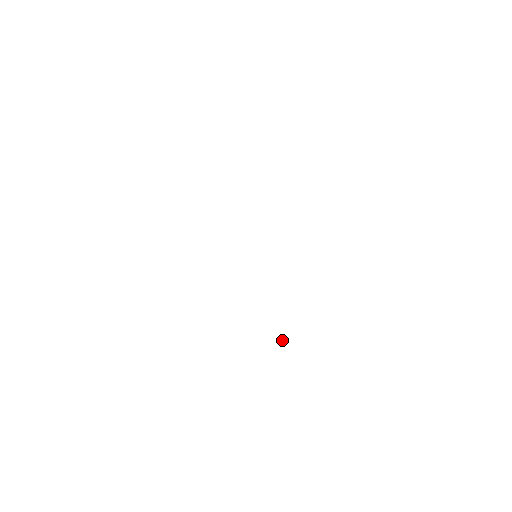
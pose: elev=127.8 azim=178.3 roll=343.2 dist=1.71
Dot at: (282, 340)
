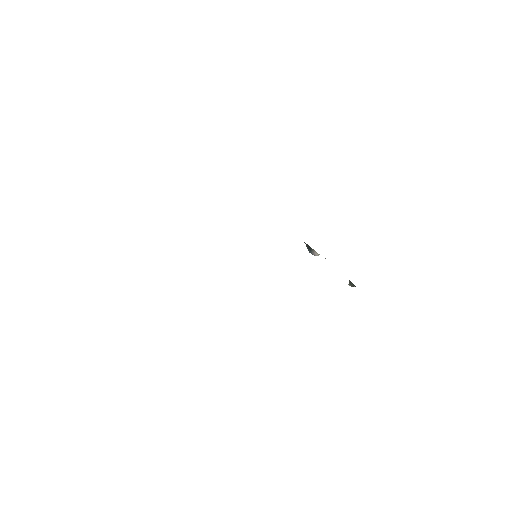
Dot at: (353, 286)
